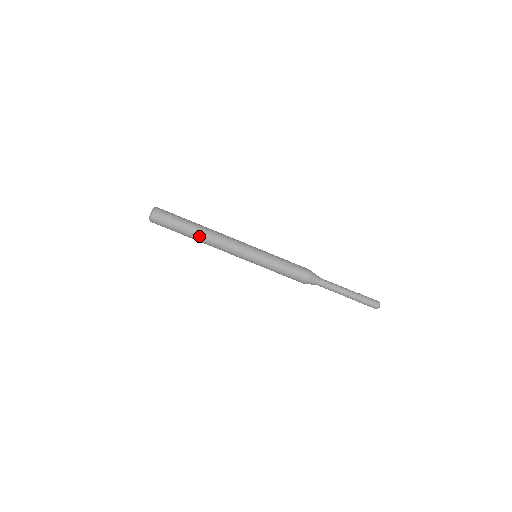
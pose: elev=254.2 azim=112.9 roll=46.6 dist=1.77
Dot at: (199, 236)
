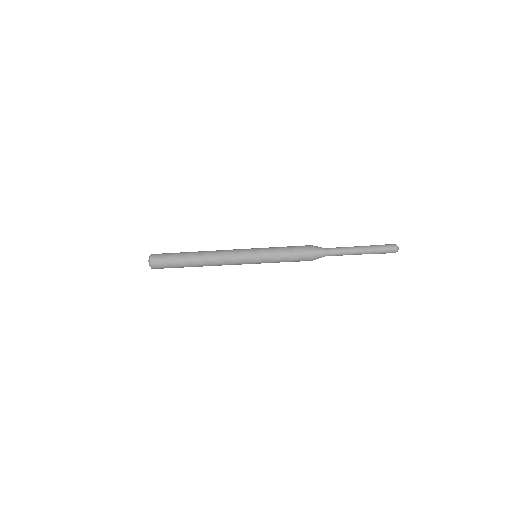
Dot at: (197, 262)
